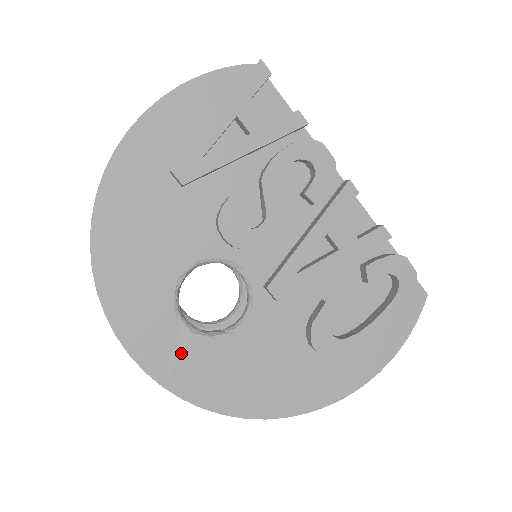
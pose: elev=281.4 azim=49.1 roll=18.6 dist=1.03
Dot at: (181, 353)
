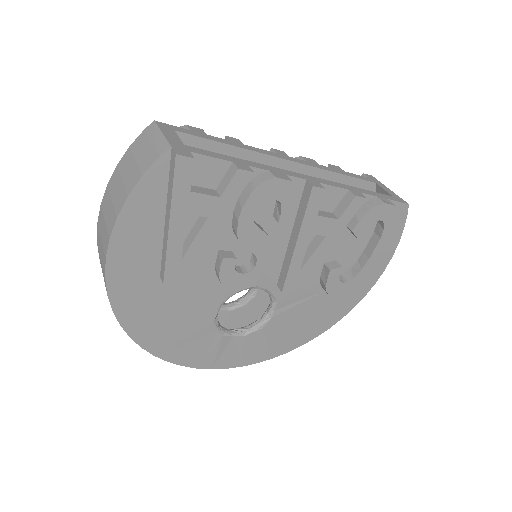
Dot at: (243, 348)
